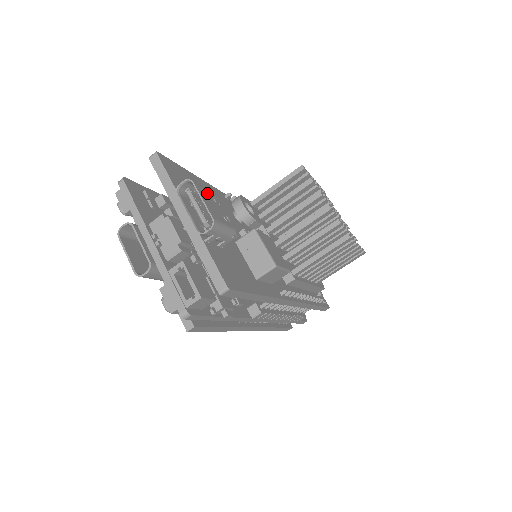
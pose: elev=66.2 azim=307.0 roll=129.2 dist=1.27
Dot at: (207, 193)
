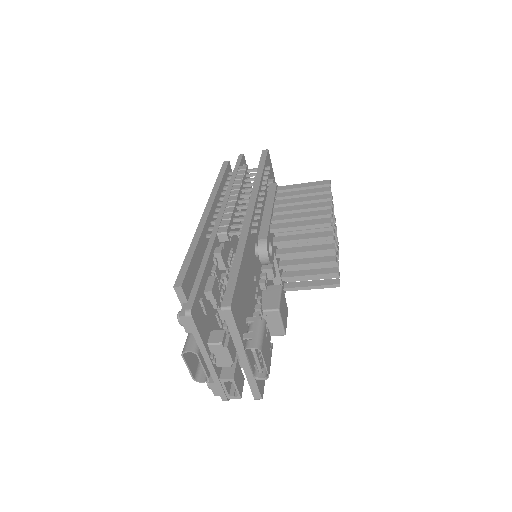
Dot at: (265, 340)
